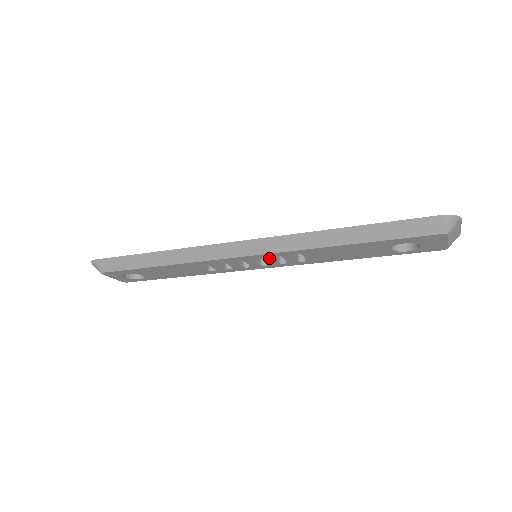
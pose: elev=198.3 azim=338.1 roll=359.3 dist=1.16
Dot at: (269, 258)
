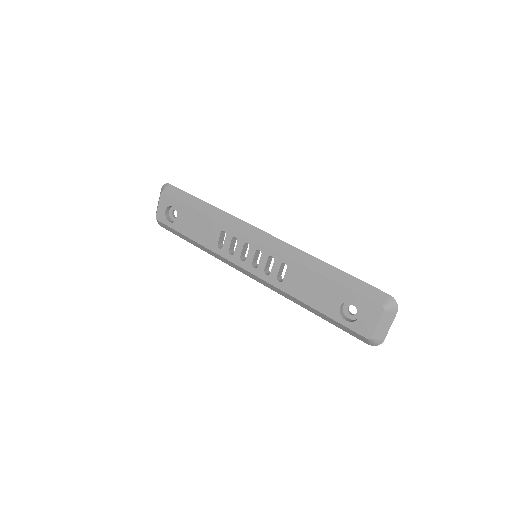
Dot at: (266, 257)
